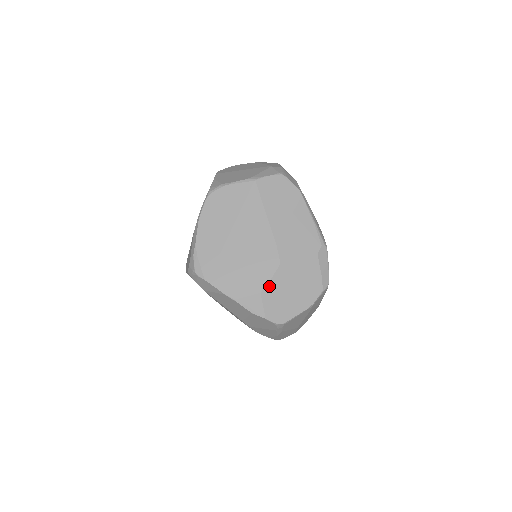
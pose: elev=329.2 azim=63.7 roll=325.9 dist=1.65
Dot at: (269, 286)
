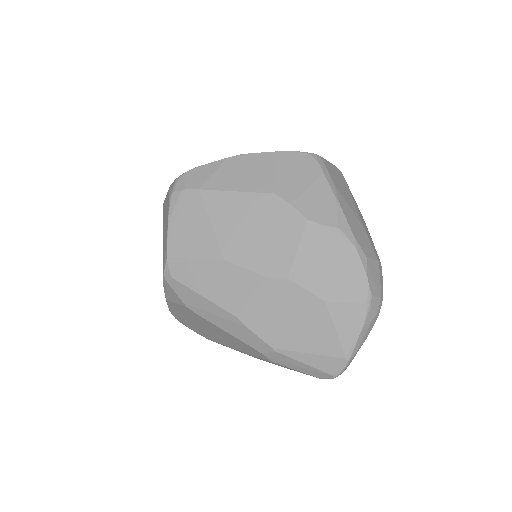
Dot at: occluded
